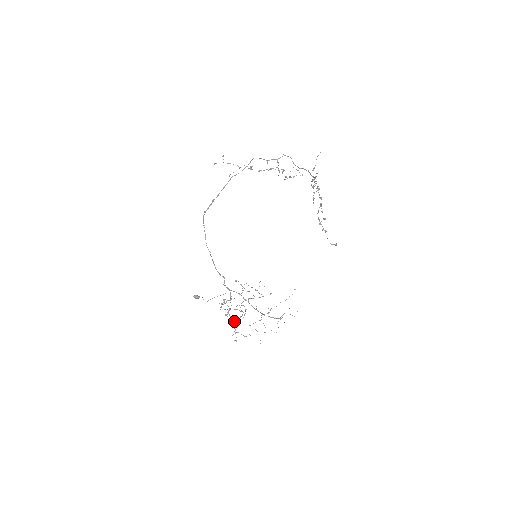
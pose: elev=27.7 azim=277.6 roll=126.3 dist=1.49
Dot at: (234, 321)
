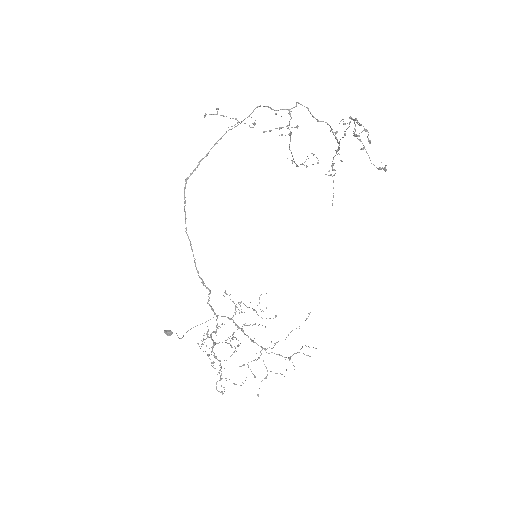
Dot at: occluded
